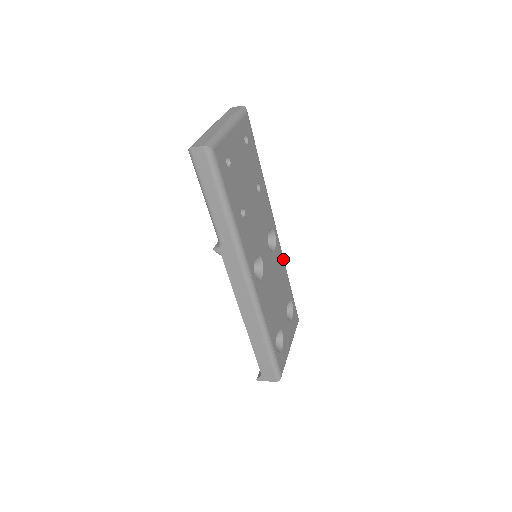
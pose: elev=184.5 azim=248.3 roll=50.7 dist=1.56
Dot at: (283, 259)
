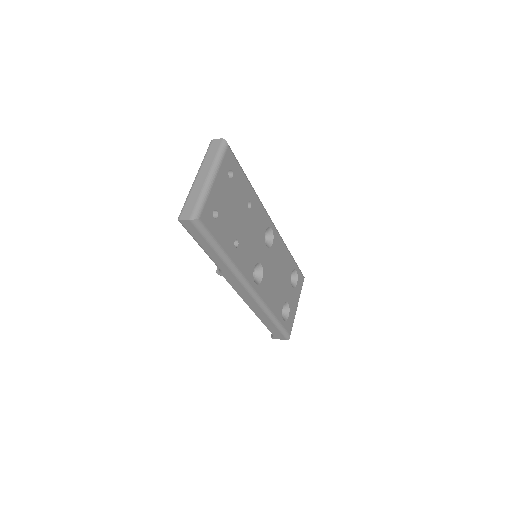
Dot at: (283, 242)
